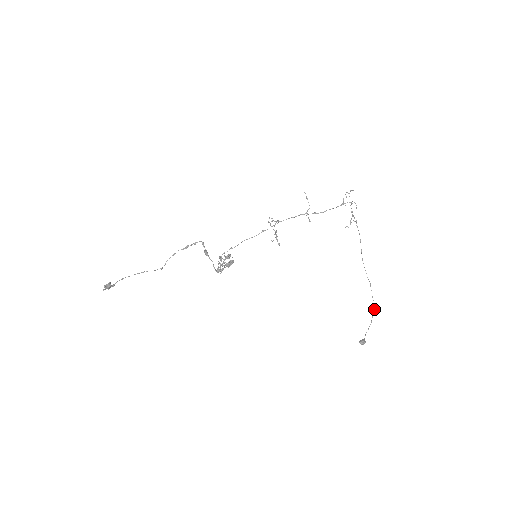
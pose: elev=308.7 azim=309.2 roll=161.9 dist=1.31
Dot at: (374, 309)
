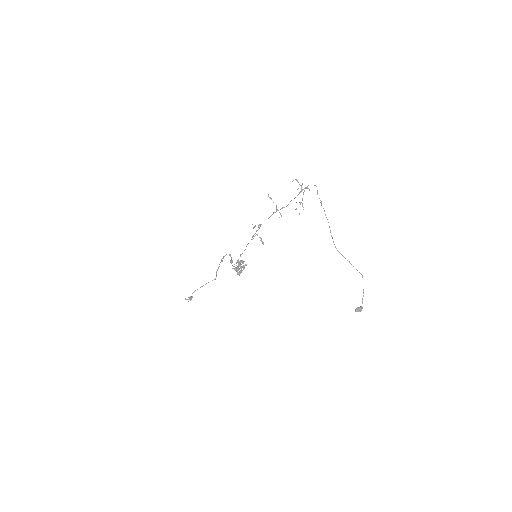
Dot at: (362, 276)
